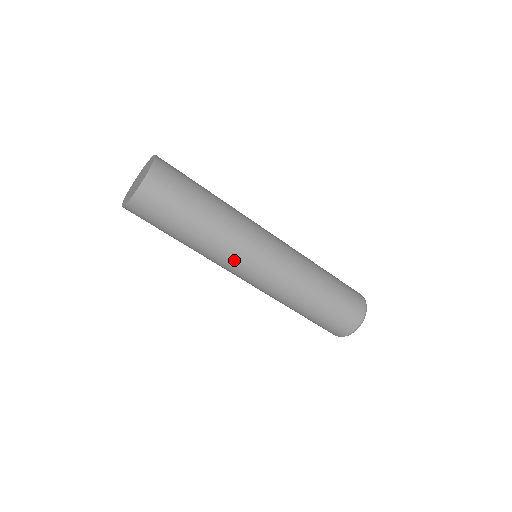
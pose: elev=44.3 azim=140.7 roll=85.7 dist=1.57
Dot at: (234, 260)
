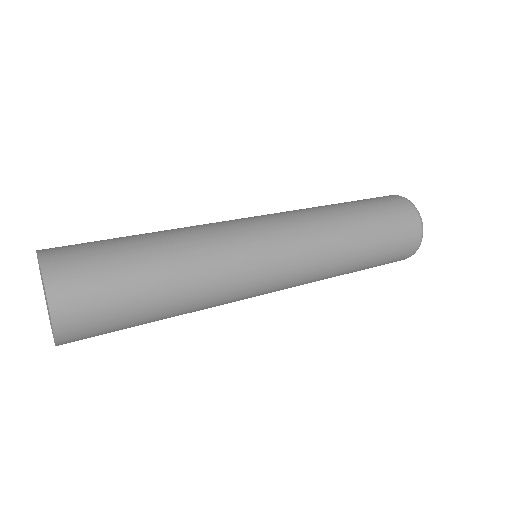
Dot at: (231, 302)
